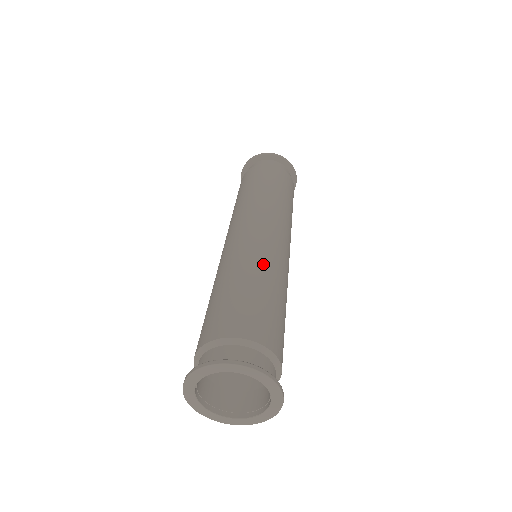
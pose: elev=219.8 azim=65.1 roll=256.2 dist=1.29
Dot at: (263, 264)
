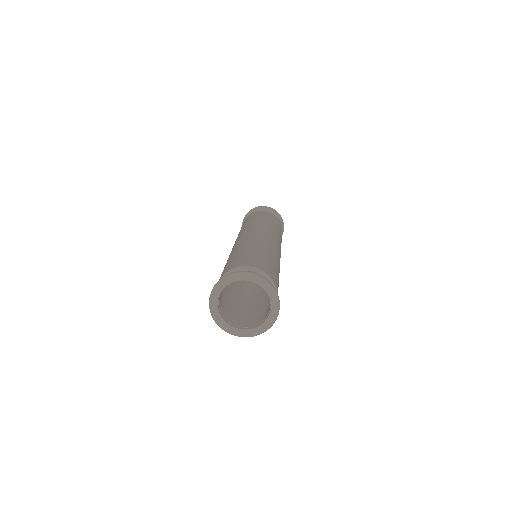
Dot at: occluded
